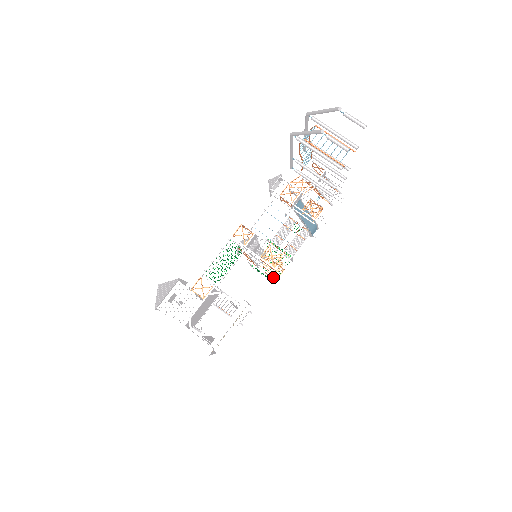
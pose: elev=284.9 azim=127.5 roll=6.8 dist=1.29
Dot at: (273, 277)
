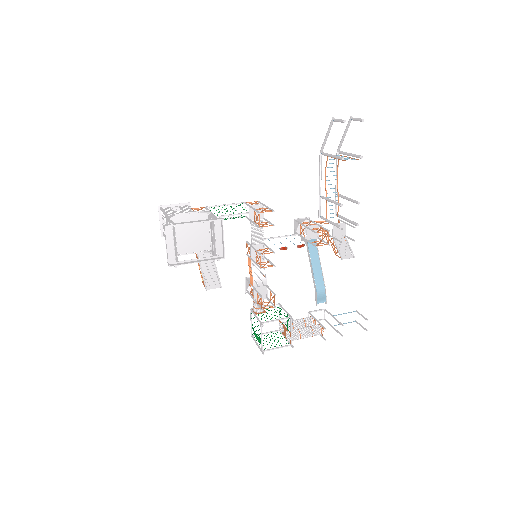
Dot at: (260, 295)
